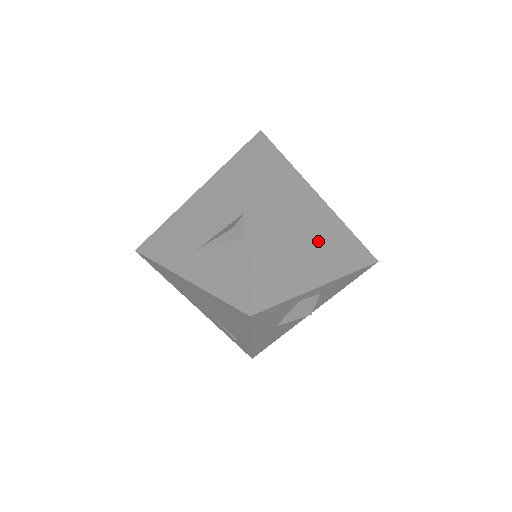
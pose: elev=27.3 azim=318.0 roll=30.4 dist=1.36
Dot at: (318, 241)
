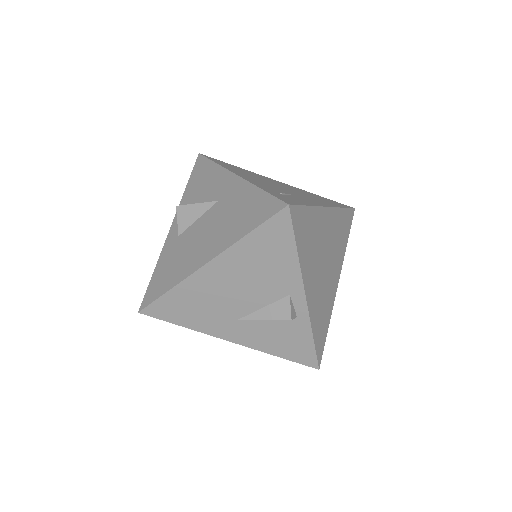
Dot at: (332, 253)
